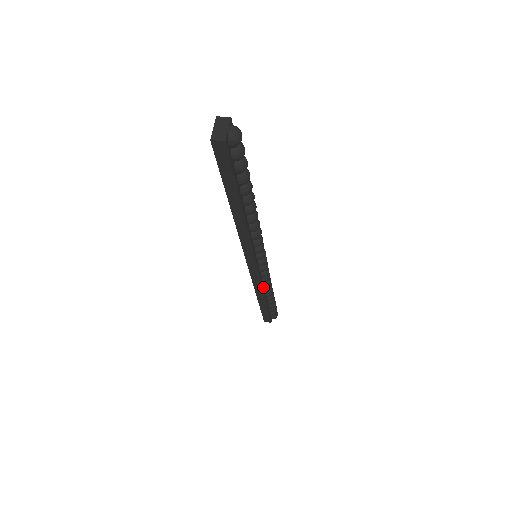
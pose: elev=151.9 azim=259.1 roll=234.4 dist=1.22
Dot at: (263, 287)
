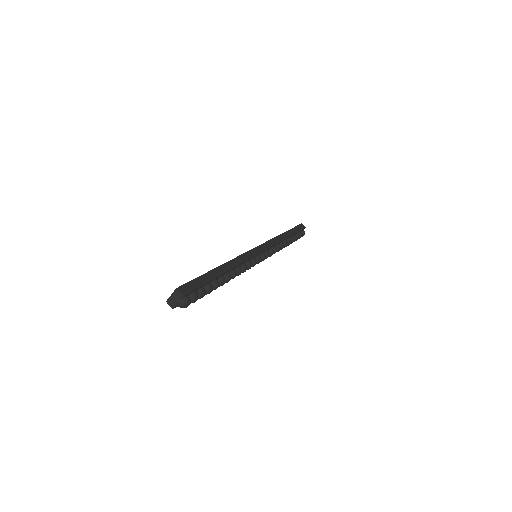
Dot at: occluded
